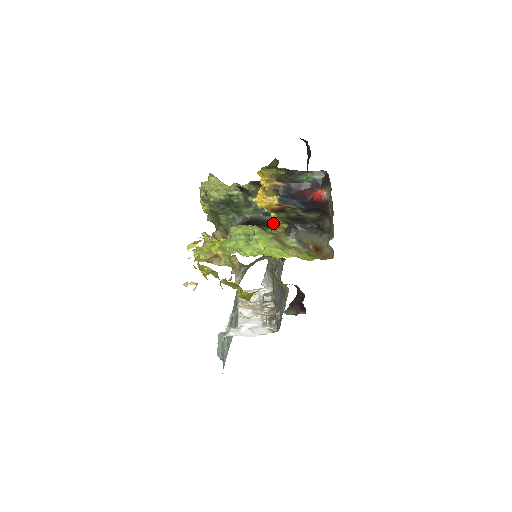
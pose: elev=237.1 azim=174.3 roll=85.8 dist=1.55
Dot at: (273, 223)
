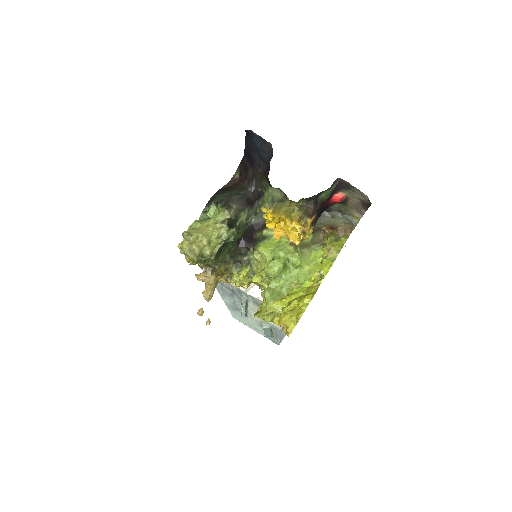
Dot at: (259, 223)
